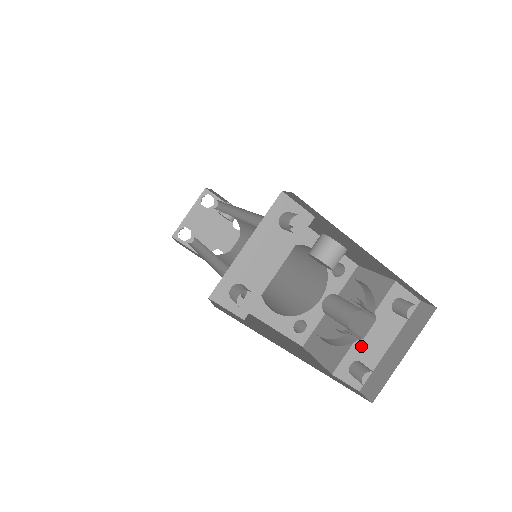
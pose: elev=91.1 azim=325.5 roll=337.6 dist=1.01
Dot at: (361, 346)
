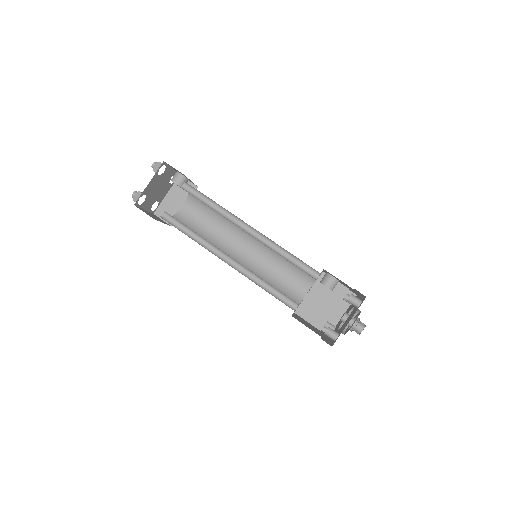
Dot at: occluded
